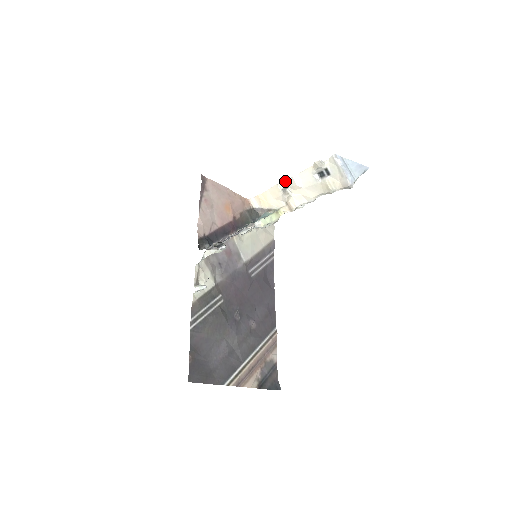
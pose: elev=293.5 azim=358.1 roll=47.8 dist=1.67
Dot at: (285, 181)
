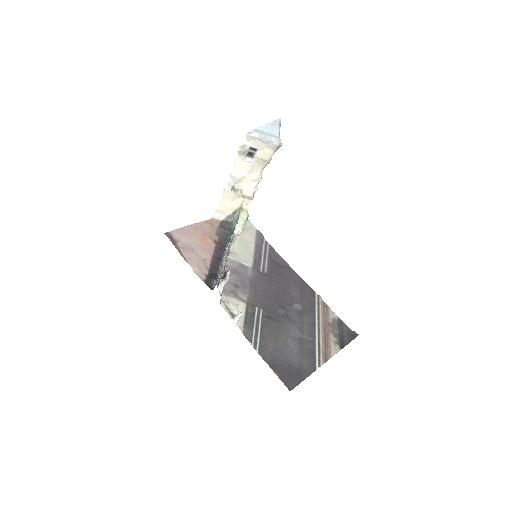
Dot at: (228, 182)
